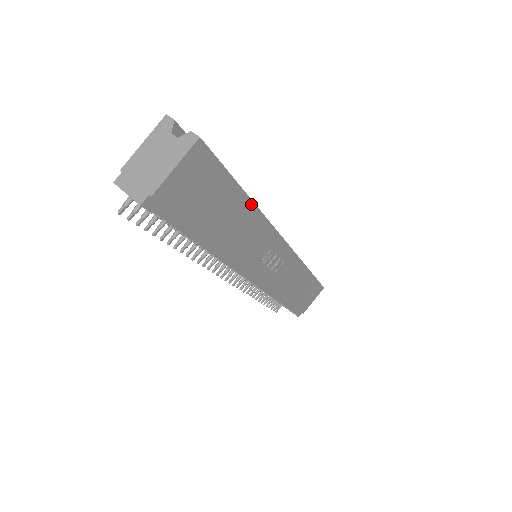
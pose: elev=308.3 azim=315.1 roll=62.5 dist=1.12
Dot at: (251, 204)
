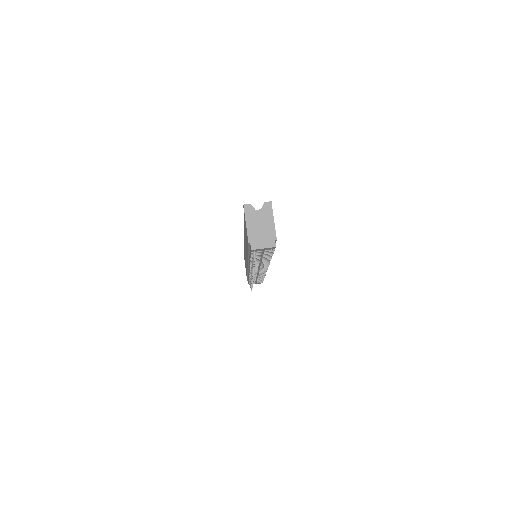
Dot at: occluded
